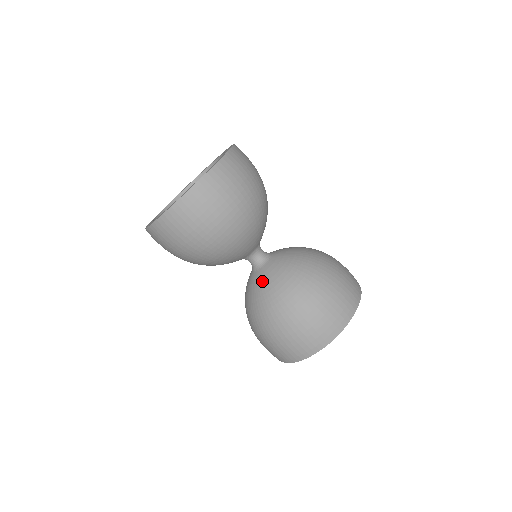
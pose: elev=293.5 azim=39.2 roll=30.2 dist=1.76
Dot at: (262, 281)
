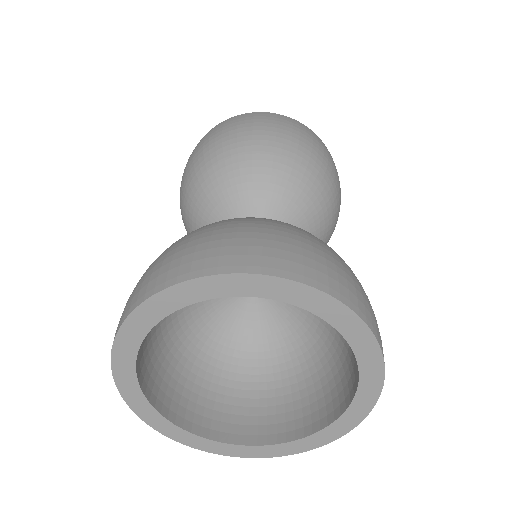
Dot at: occluded
